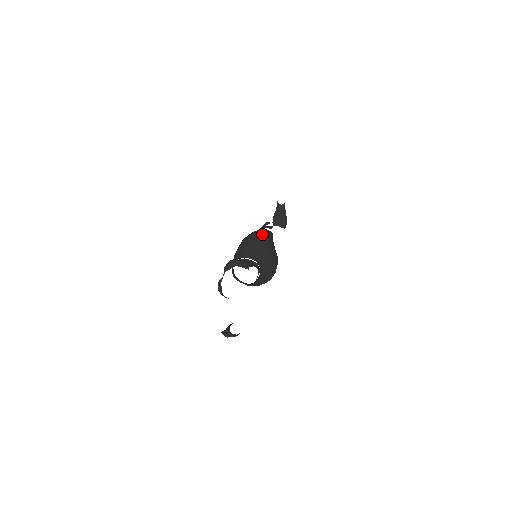
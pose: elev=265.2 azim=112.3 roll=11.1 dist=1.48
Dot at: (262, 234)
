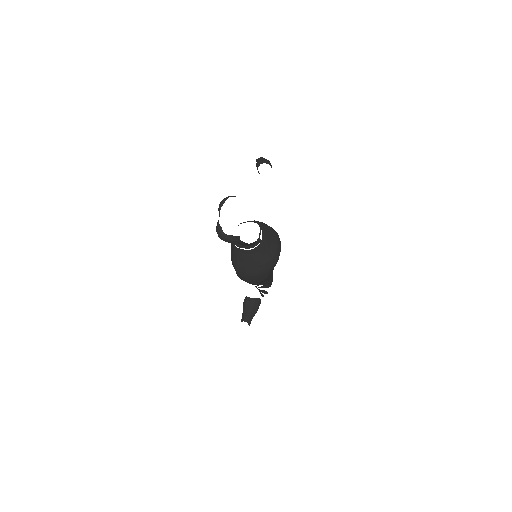
Dot at: occluded
